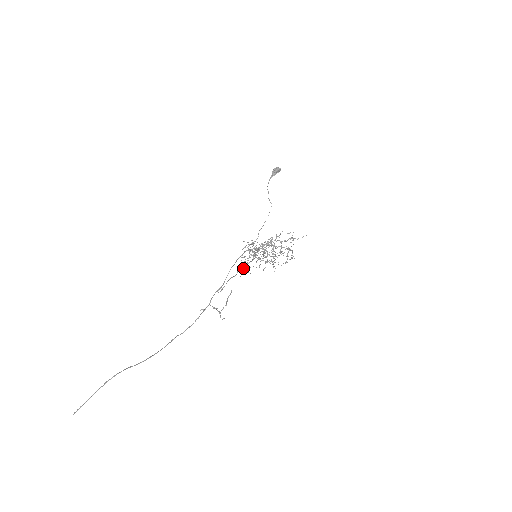
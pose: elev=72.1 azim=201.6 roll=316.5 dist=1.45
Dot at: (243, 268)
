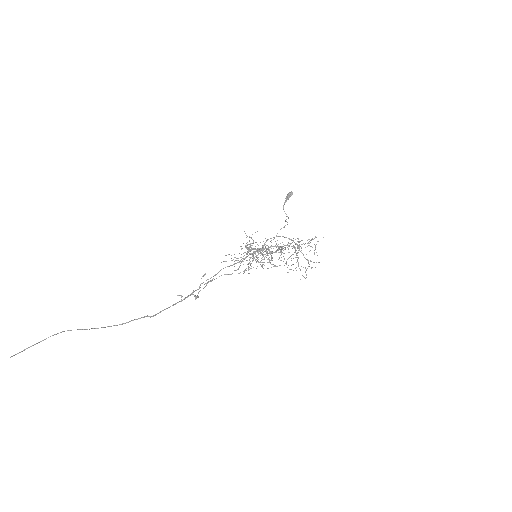
Dot at: occluded
